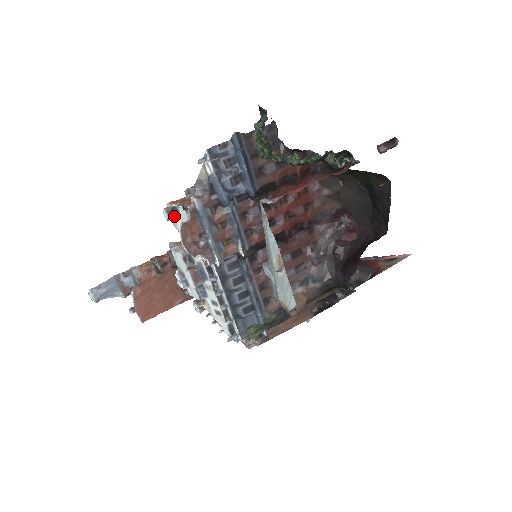
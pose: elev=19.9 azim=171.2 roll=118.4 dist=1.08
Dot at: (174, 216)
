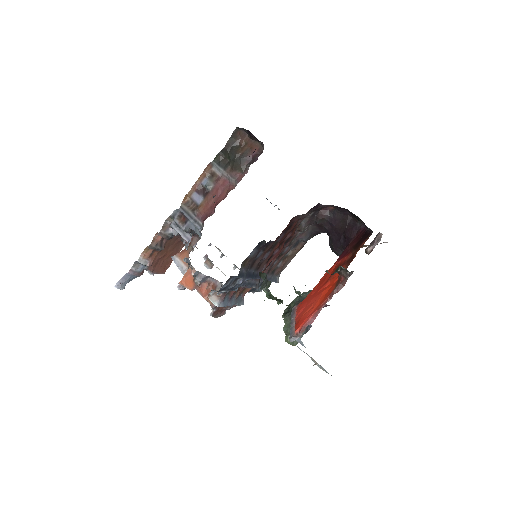
Dot at: occluded
